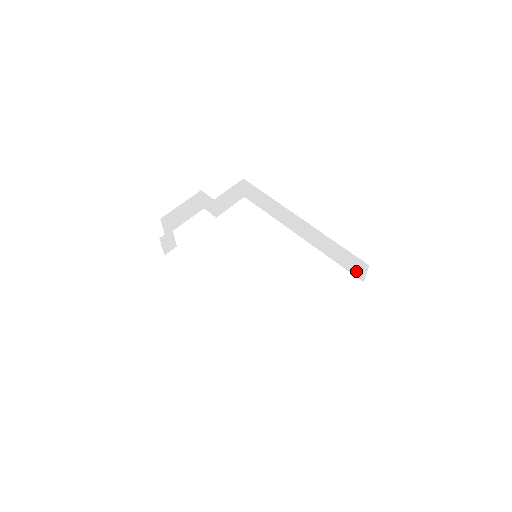
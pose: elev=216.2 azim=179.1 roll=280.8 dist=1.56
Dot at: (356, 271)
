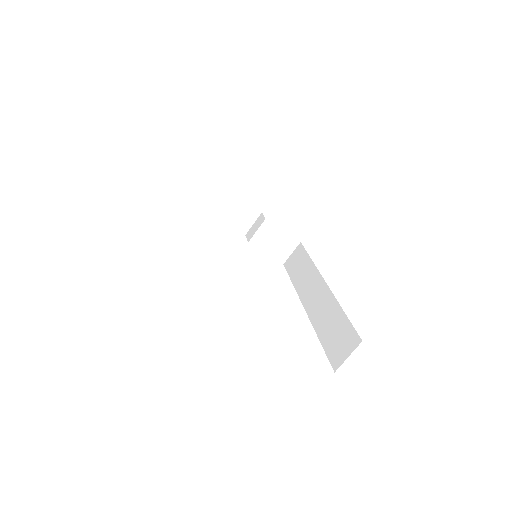
Dot at: (337, 353)
